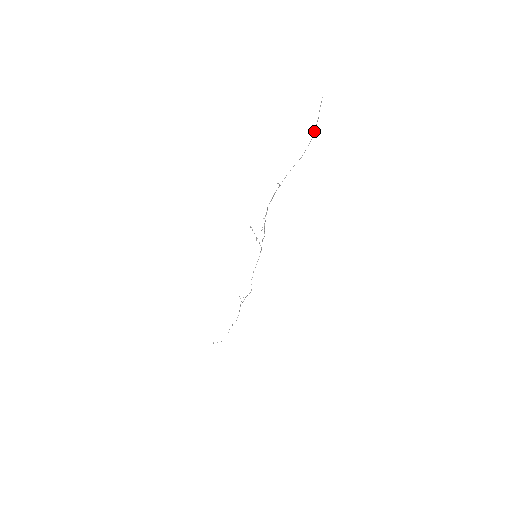
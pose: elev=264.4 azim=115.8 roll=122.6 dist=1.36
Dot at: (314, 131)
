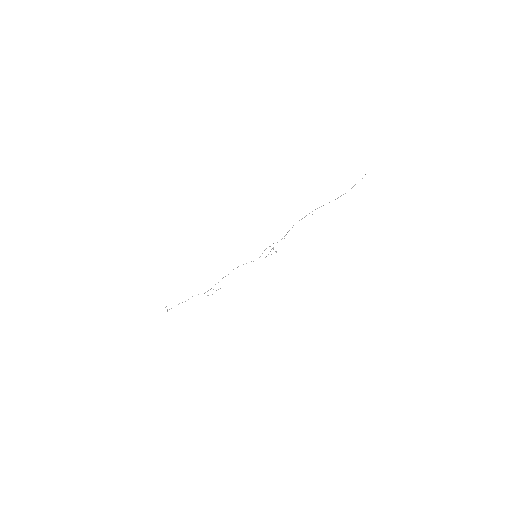
Dot at: occluded
